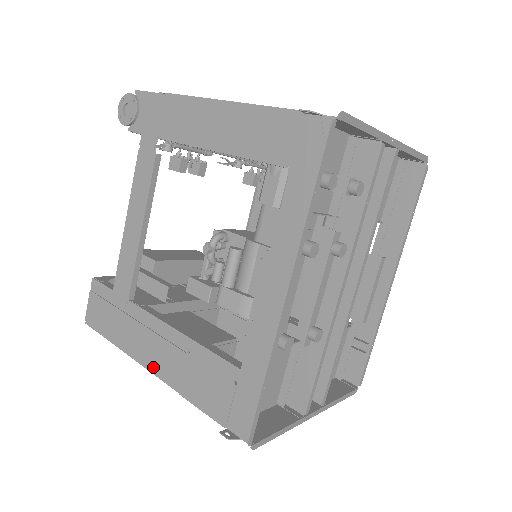
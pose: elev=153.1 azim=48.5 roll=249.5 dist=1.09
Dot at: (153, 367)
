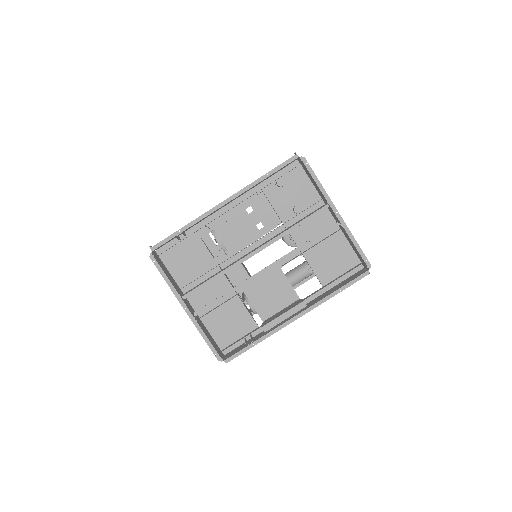
Dot at: occluded
